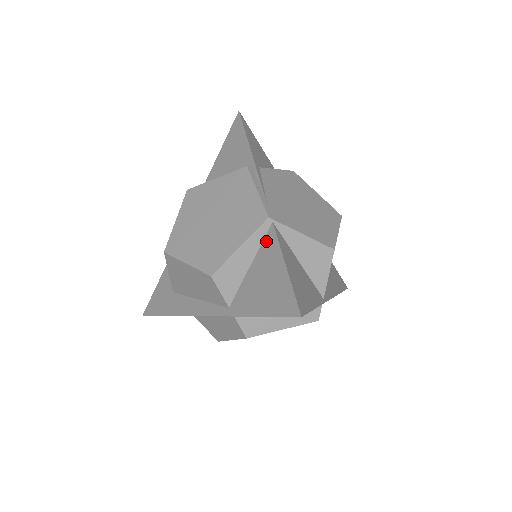
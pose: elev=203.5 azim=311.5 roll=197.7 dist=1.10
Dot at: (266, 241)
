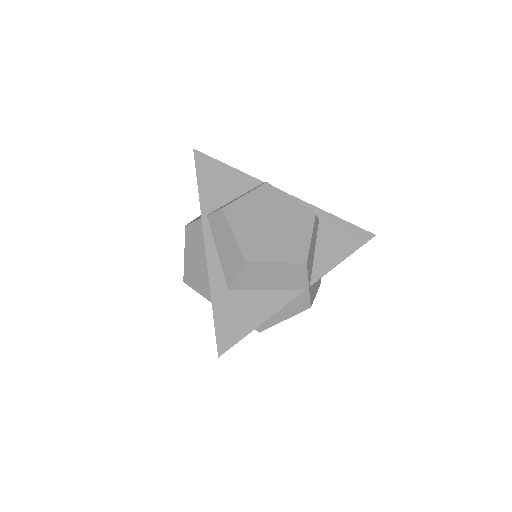
Dot at: occluded
